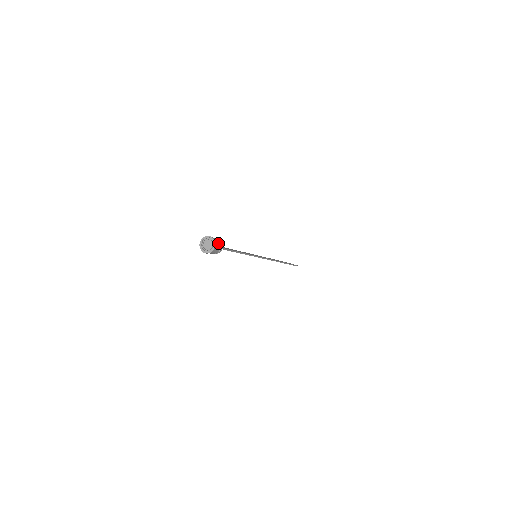
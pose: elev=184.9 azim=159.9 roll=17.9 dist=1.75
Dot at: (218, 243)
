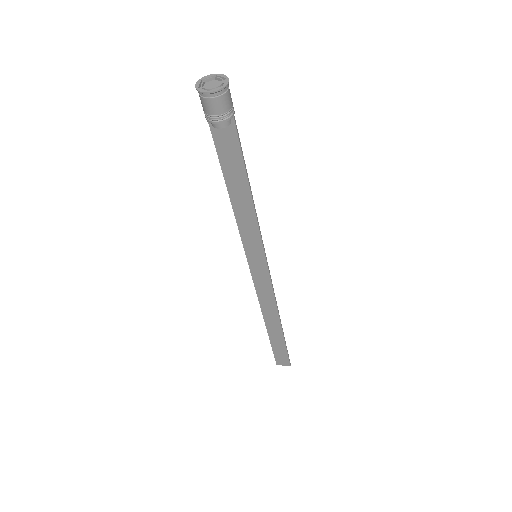
Dot at: (229, 93)
